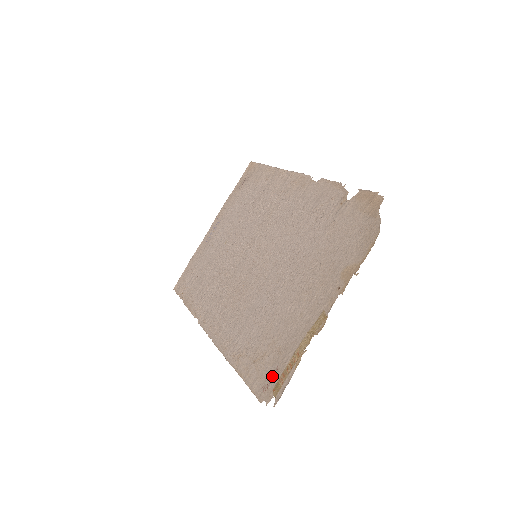
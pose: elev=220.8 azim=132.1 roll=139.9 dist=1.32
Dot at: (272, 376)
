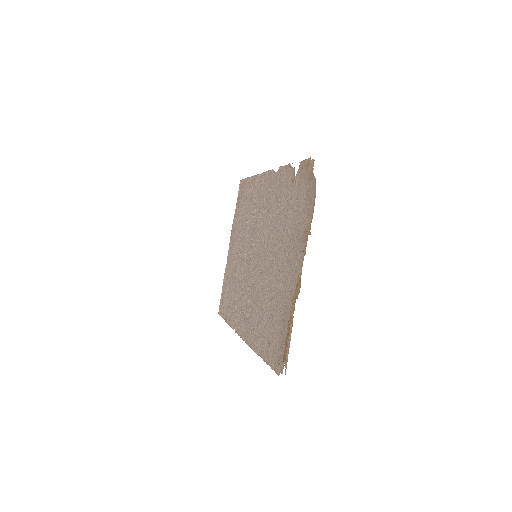
Dot at: (280, 349)
